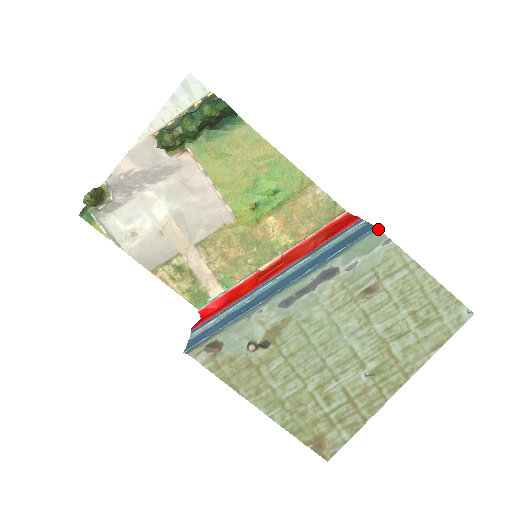
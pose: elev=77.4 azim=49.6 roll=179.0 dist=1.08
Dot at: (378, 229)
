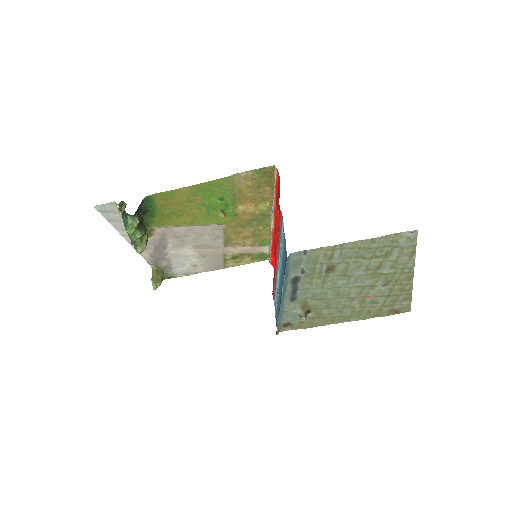
Dot at: (290, 254)
